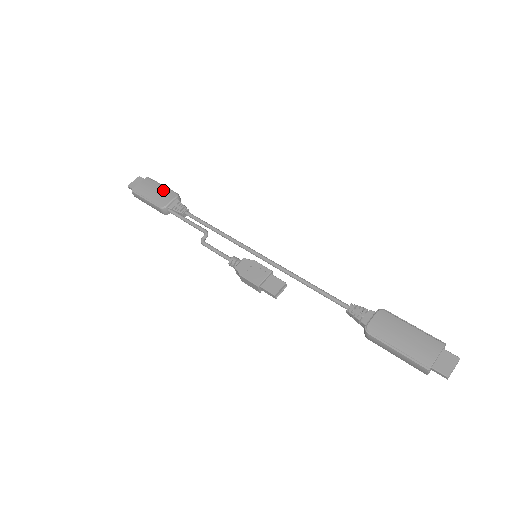
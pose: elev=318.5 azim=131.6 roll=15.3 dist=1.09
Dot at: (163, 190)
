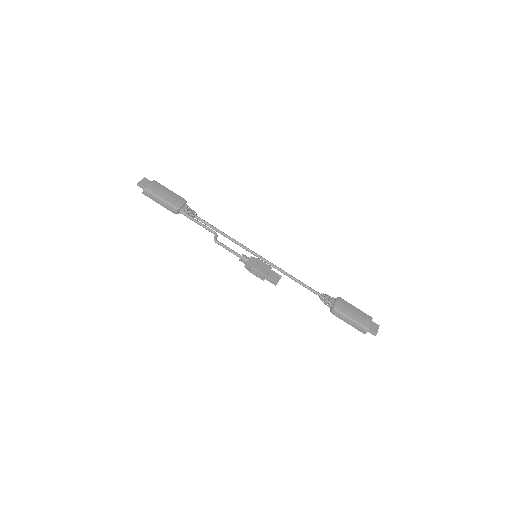
Dot at: (173, 194)
